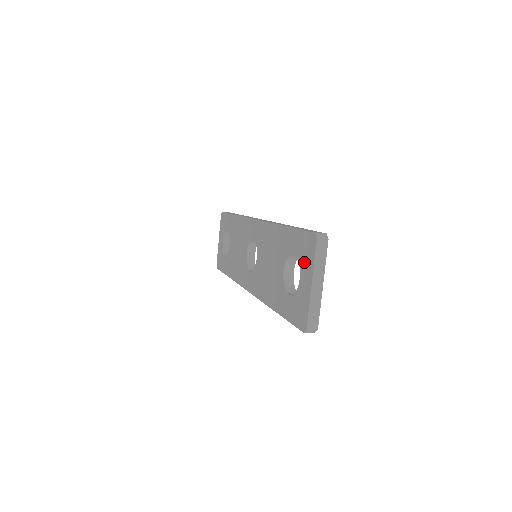
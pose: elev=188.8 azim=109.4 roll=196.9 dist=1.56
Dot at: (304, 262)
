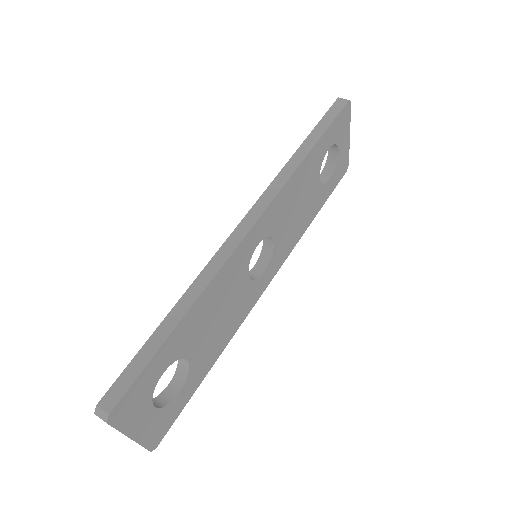
Dot at: occluded
